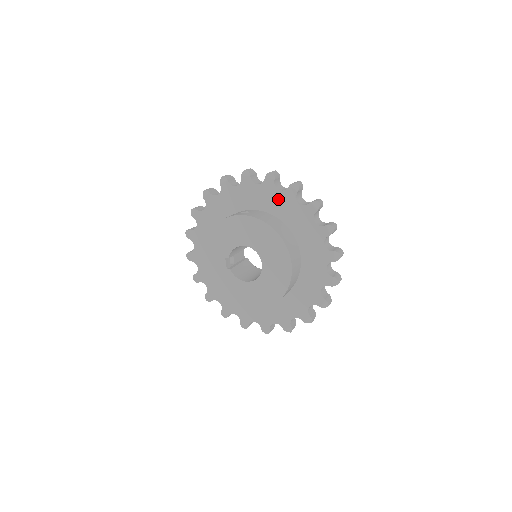
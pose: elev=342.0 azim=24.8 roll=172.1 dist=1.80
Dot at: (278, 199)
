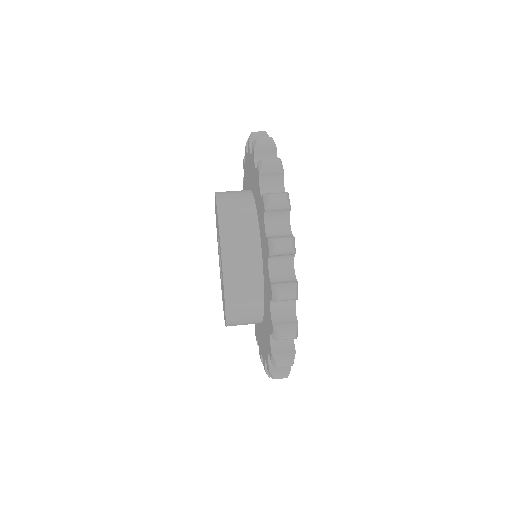
Dot at: occluded
